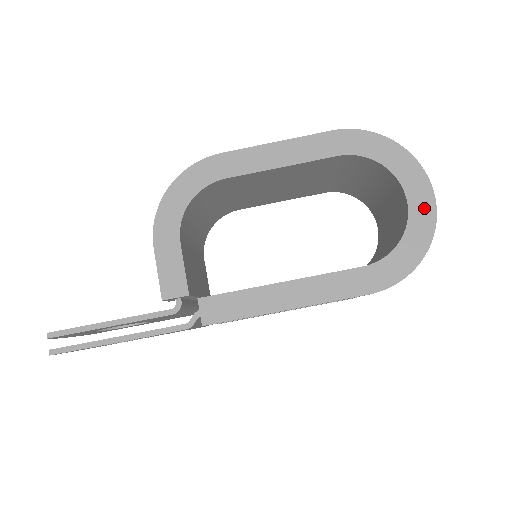
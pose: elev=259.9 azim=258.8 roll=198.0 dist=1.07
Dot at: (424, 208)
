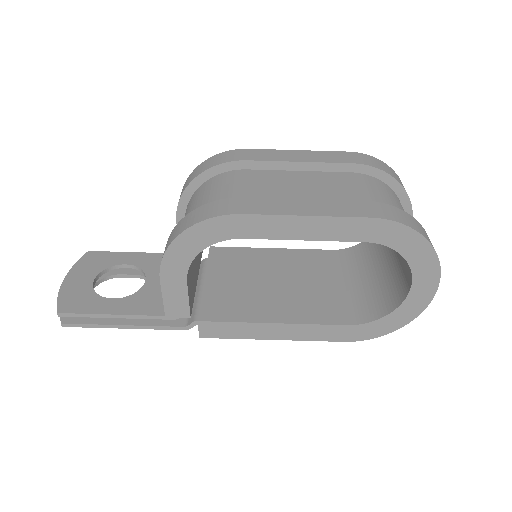
Dot at: (422, 298)
